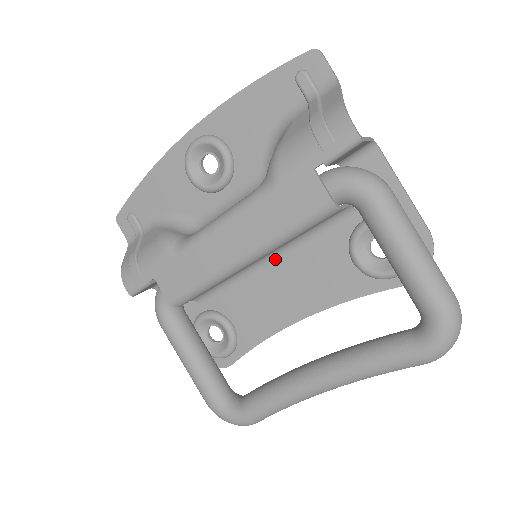
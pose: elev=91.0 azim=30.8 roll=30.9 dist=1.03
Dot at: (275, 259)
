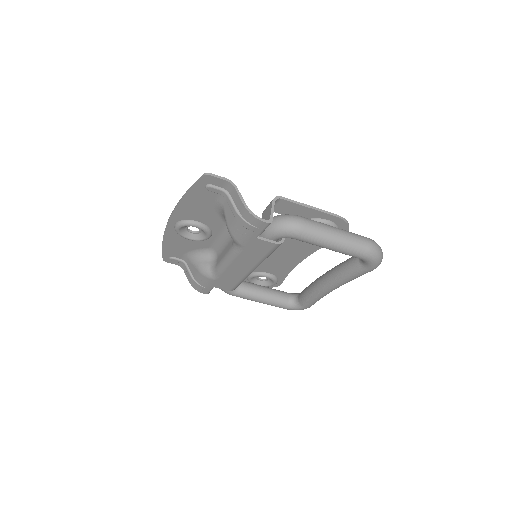
Dot at: occluded
